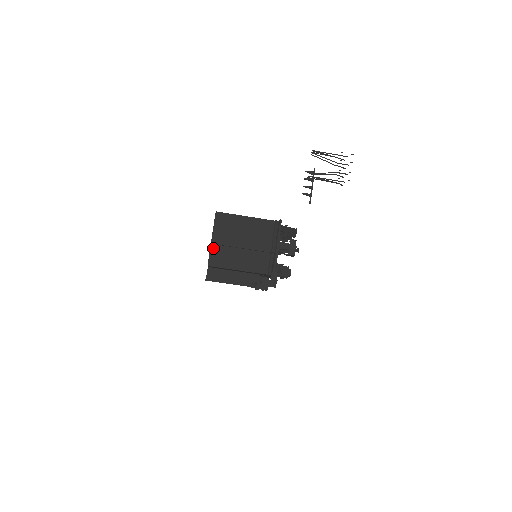
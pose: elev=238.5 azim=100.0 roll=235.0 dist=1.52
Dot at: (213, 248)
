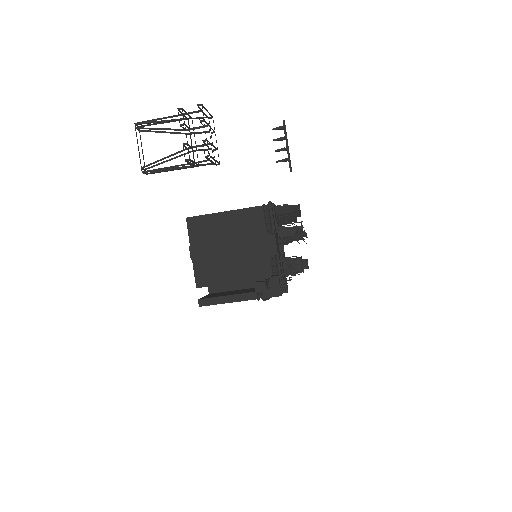
Dot at: (196, 264)
